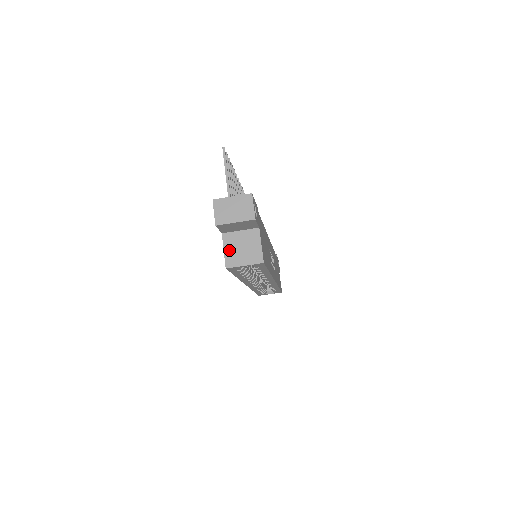
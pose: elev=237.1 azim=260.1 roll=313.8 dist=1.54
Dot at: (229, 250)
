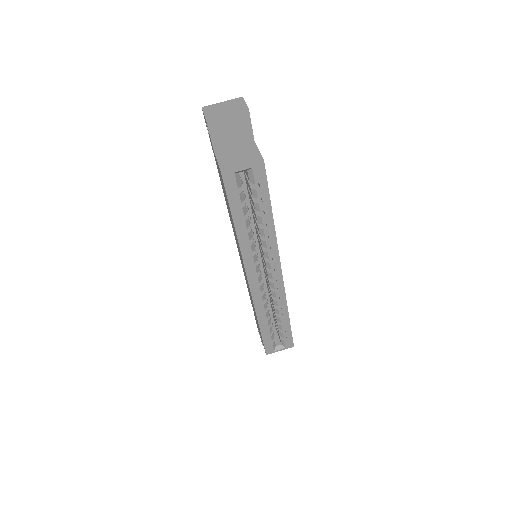
Dot at: (223, 160)
